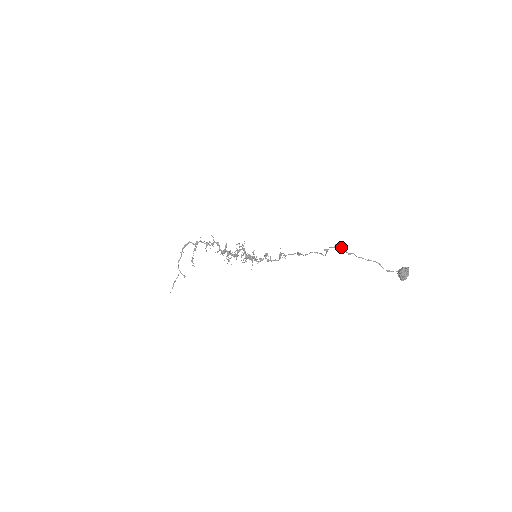
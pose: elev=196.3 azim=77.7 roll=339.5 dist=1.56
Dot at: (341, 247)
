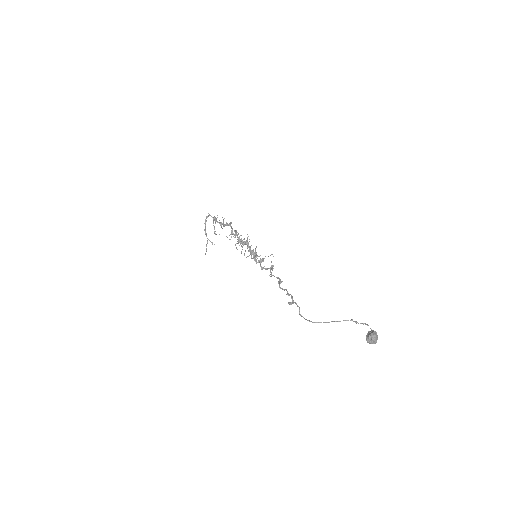
Dot at: (299, 311)
